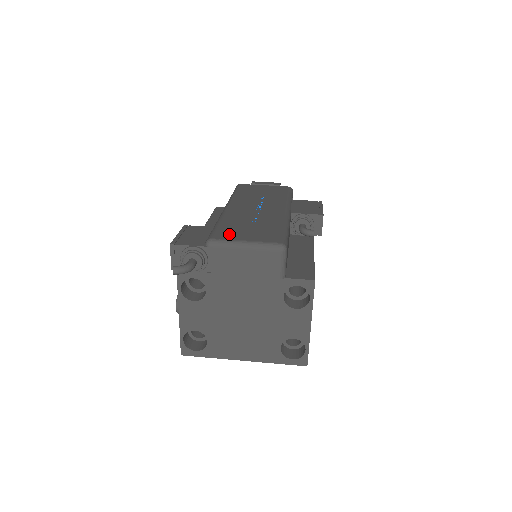
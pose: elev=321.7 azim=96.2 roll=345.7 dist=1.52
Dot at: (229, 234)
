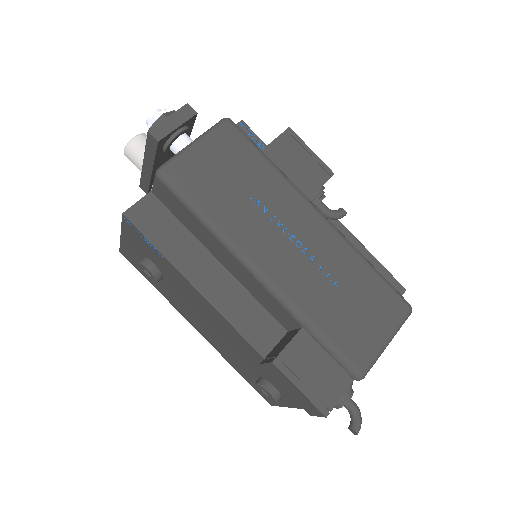
Dot at: (361, 344)
